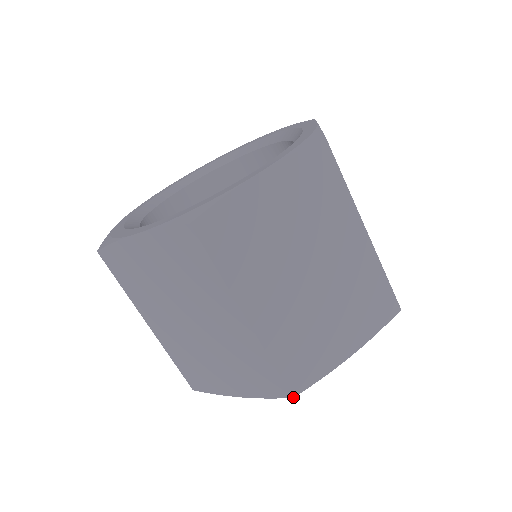
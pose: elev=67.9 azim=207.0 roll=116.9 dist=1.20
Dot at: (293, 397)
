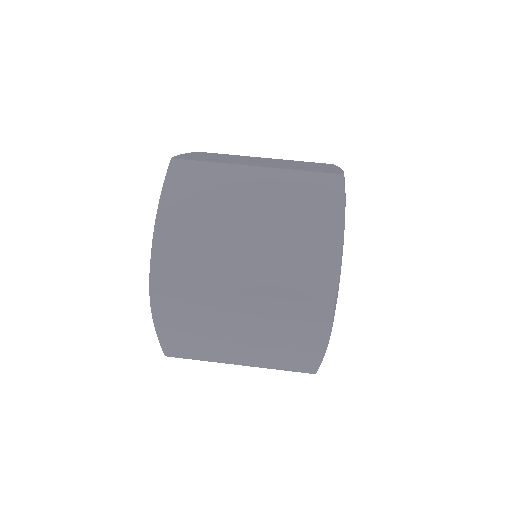
Dot at: (343, 175)
